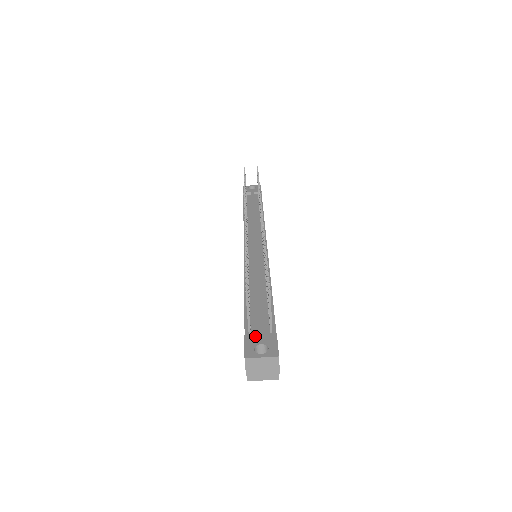
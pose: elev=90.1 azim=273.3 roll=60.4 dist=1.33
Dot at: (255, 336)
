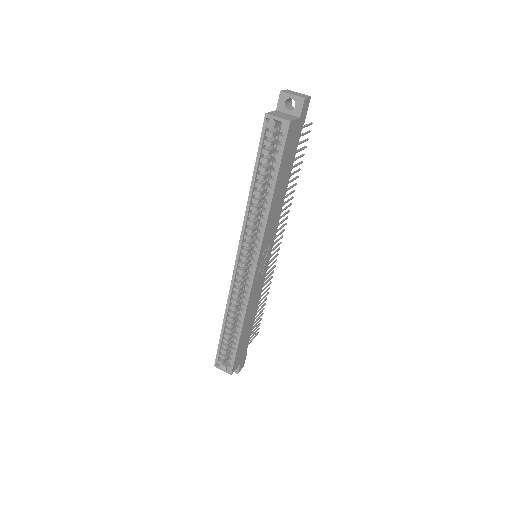
Dot at: occluded
